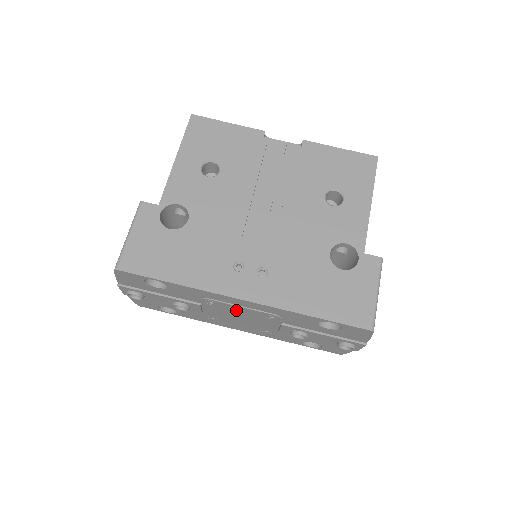
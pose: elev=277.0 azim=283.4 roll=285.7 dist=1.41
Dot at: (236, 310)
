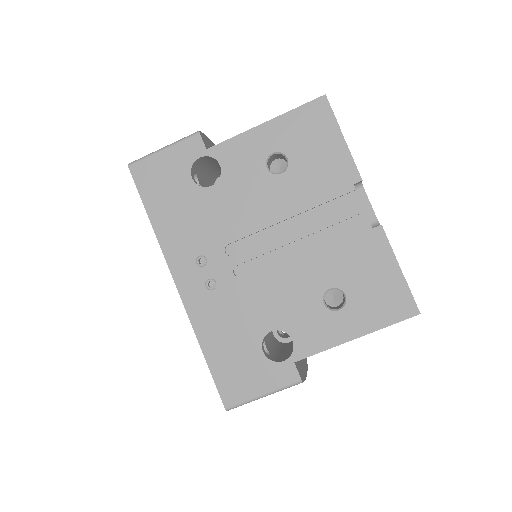
Dot at: occluded
